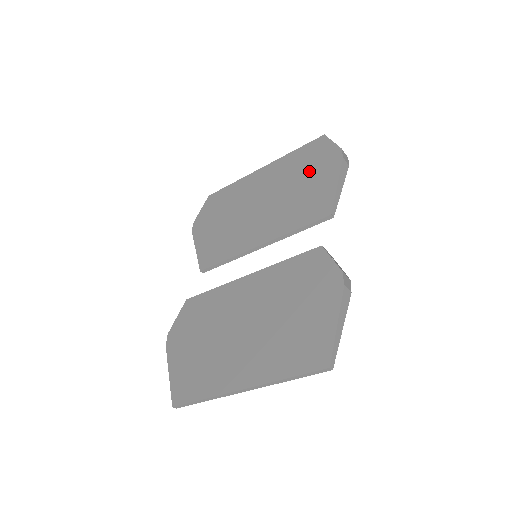
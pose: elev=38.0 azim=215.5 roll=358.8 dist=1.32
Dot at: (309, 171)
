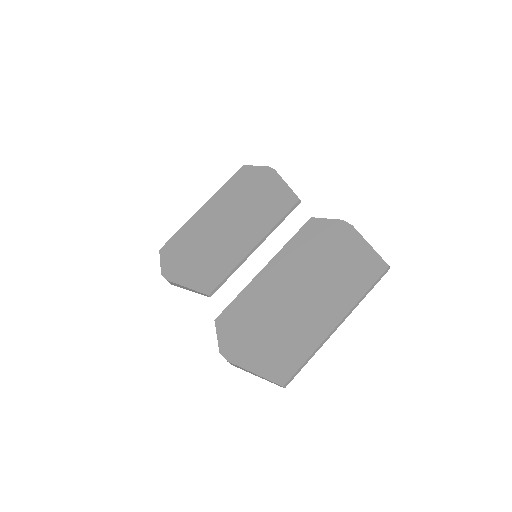
Dot at: (253, 188)
